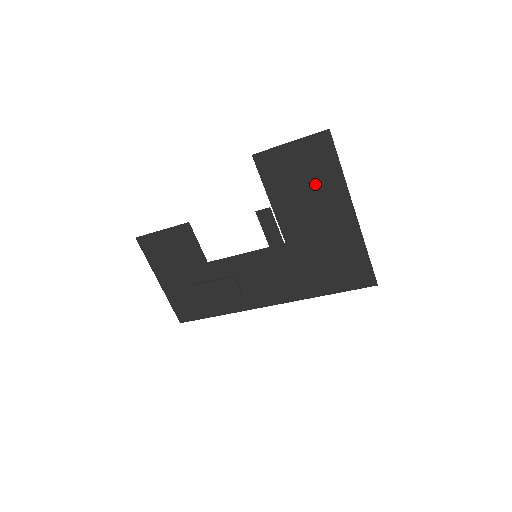
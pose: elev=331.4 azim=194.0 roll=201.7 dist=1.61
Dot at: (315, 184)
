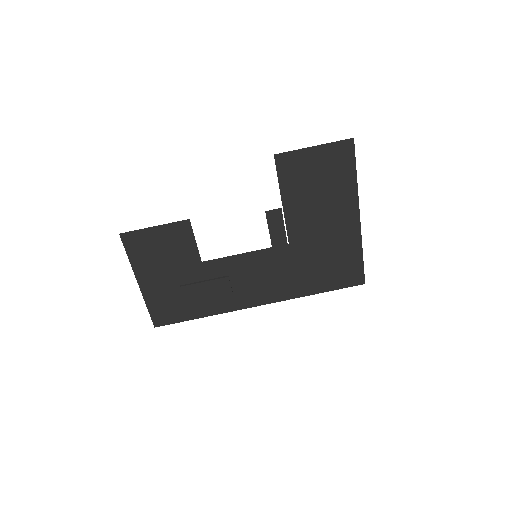
Dot at: (329, 188)
